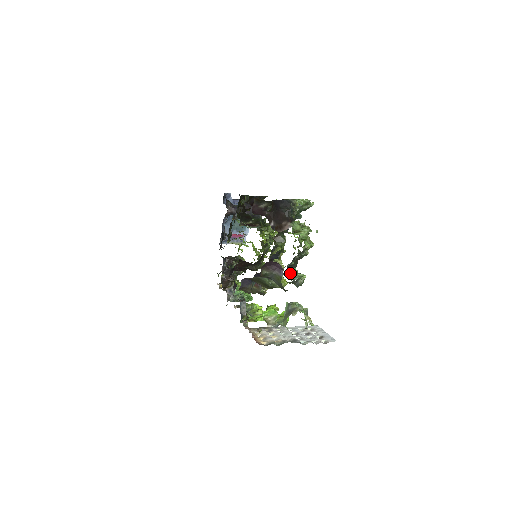
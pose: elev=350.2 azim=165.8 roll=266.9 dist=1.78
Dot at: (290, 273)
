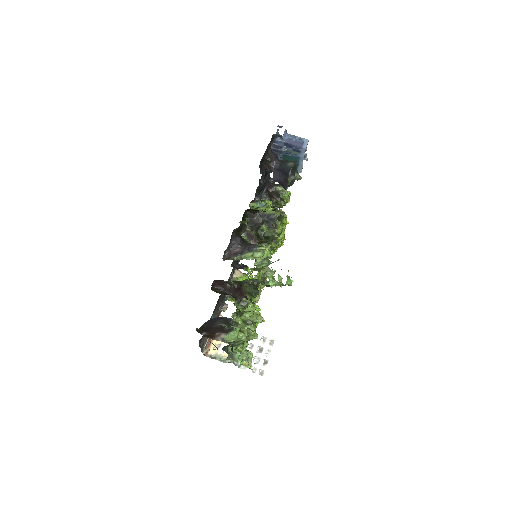
Dot at: (230, 345)
